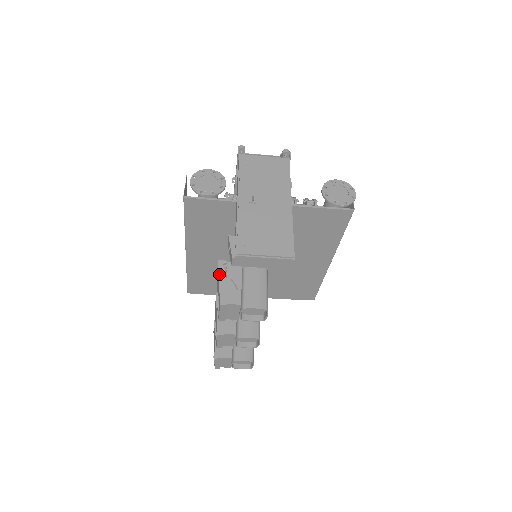
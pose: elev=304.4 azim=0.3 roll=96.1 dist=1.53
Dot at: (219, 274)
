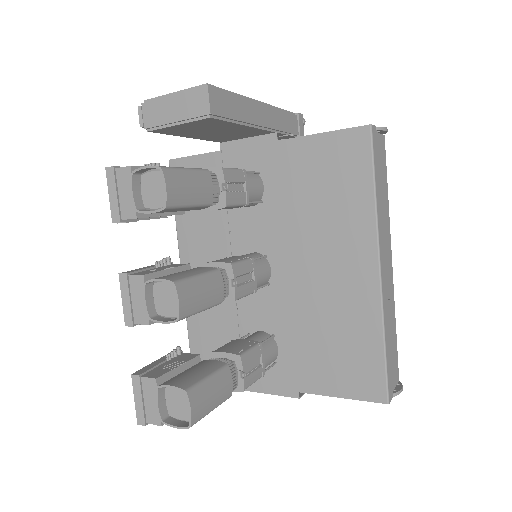
Dot at: occluded
